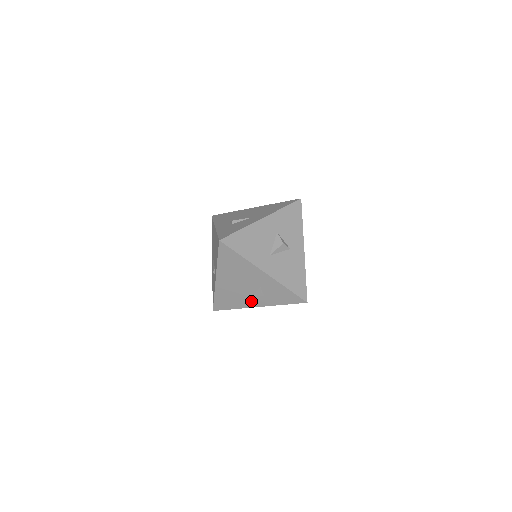
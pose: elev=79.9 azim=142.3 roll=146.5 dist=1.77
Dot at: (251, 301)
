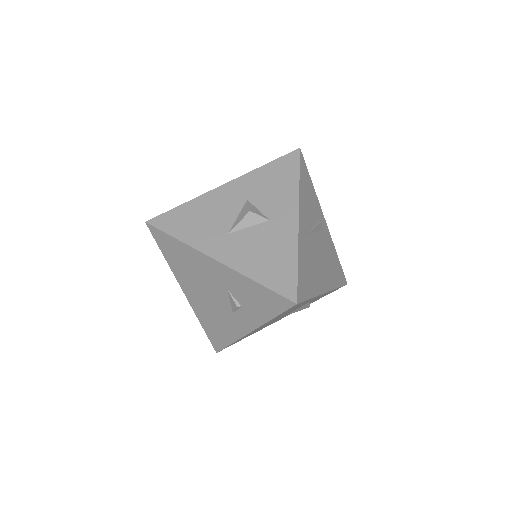
Dot at: (237, 322)
